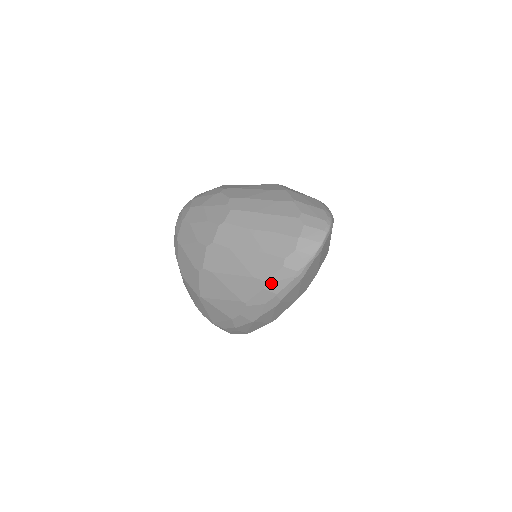
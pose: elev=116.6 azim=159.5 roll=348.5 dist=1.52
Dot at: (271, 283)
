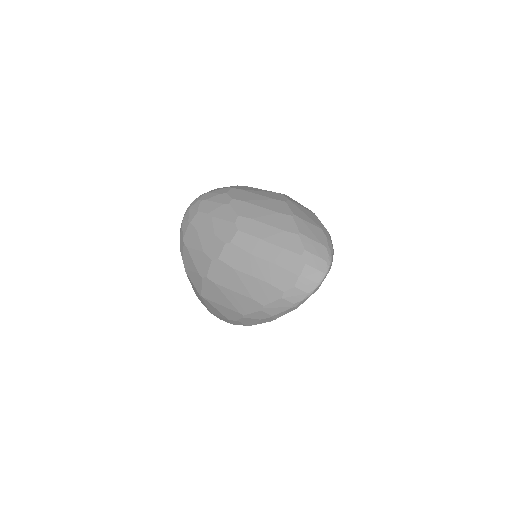
Dot at: (269, 308)
